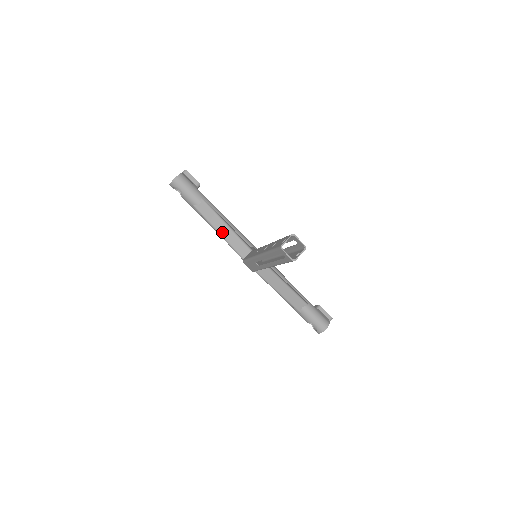
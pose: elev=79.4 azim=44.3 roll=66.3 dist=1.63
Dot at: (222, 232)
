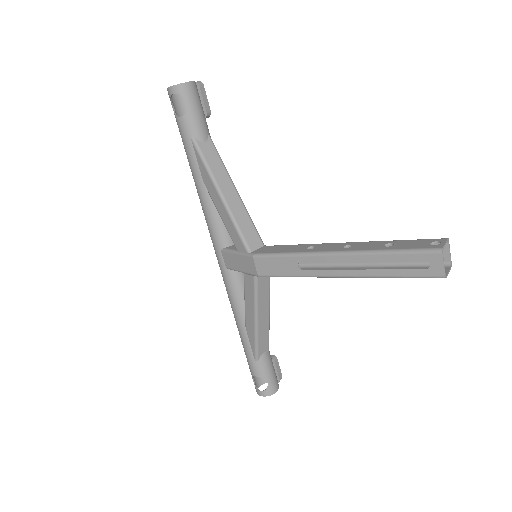
Dot at: (229, 199)
